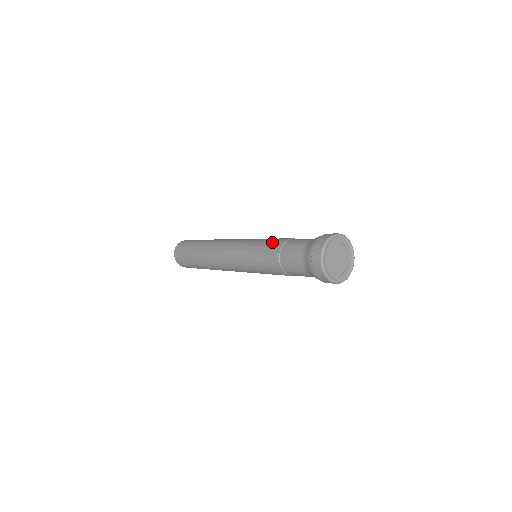
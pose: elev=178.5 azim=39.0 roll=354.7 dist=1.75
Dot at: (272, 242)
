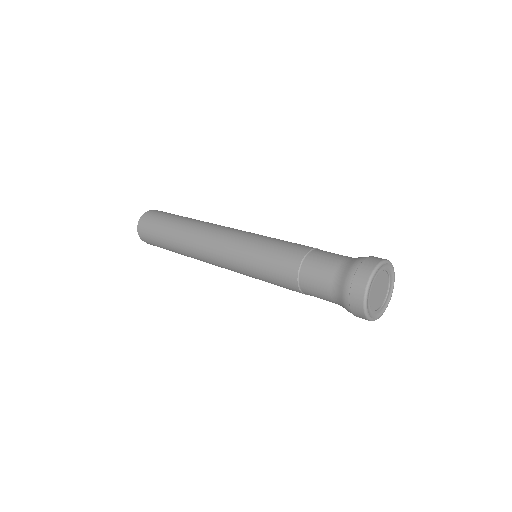
Dot at: (278, 275)
